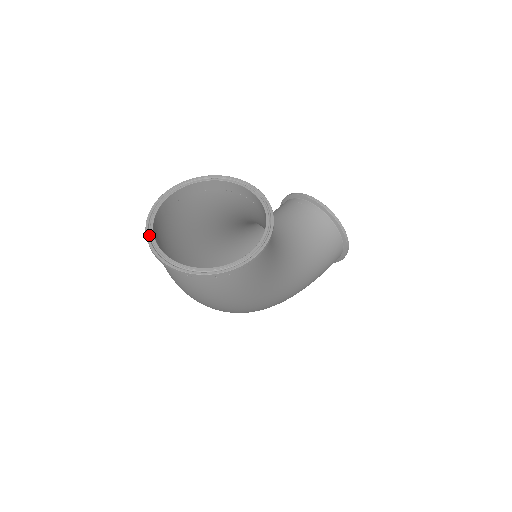
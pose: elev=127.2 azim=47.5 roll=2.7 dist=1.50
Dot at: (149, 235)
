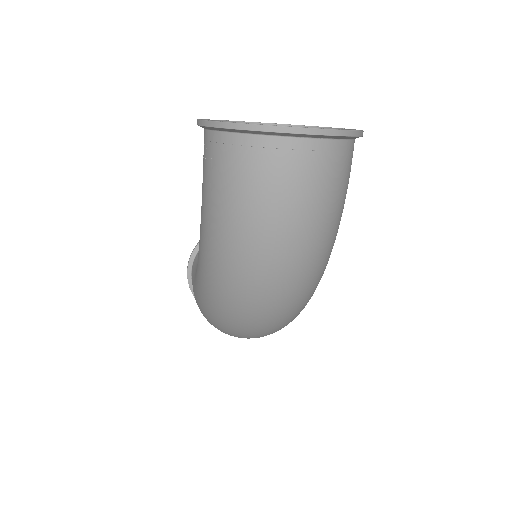
Dot at: (249, 125)
